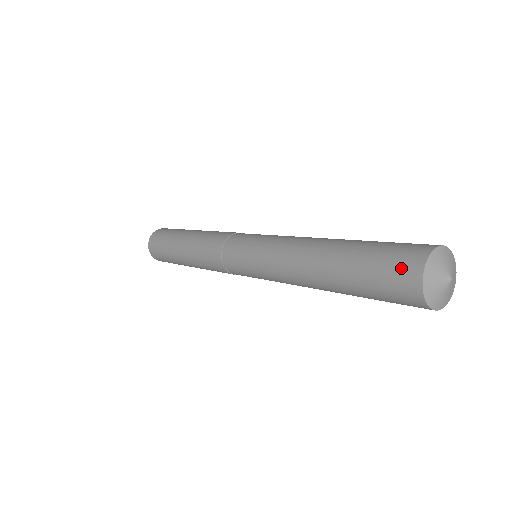
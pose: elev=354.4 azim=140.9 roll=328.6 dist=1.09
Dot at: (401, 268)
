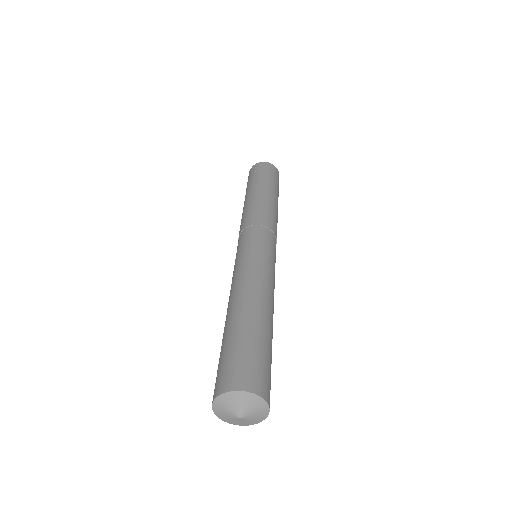
Dot at: occluded
